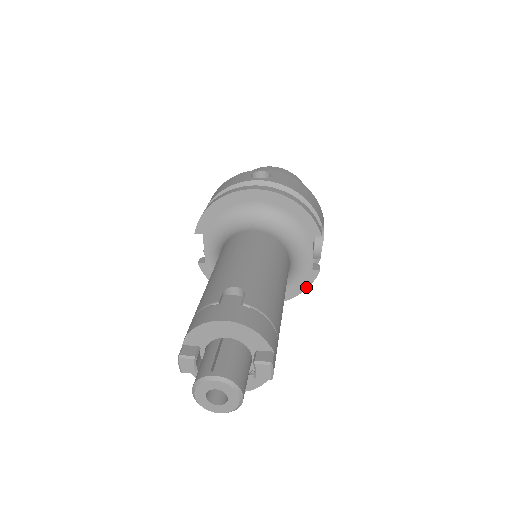
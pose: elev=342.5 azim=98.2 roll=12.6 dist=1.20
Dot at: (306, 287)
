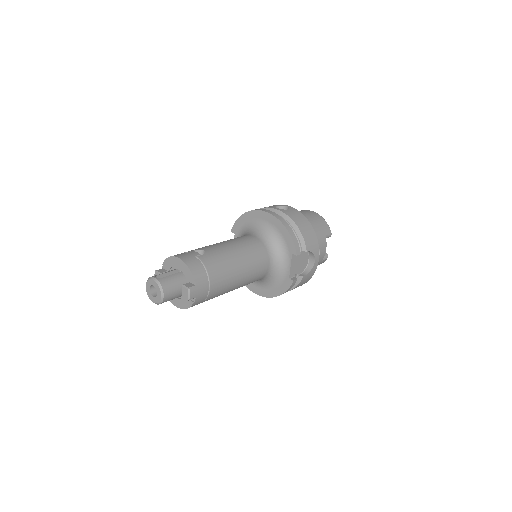
Dot at: (284, 291)
